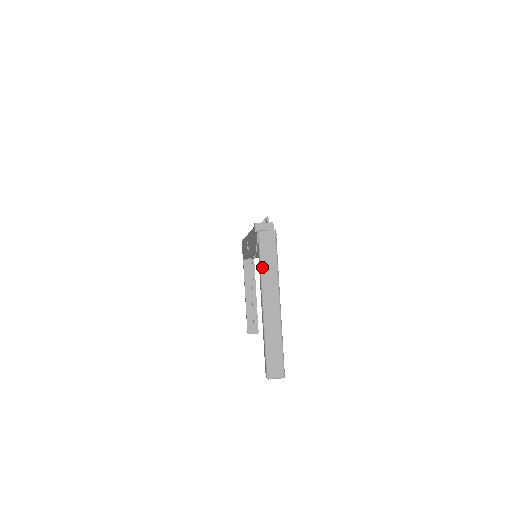
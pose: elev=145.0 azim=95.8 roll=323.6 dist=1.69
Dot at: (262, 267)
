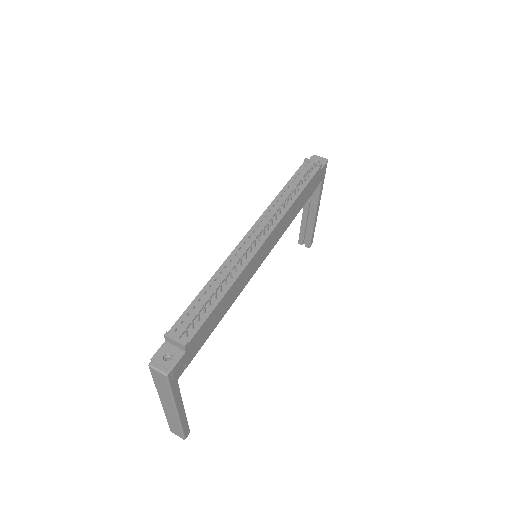
Dot at: (156, 386)
